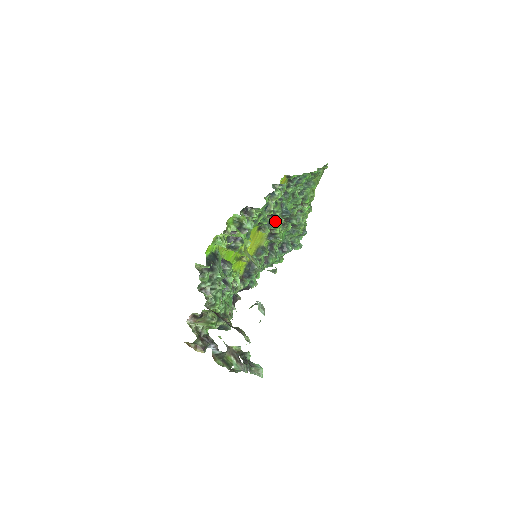
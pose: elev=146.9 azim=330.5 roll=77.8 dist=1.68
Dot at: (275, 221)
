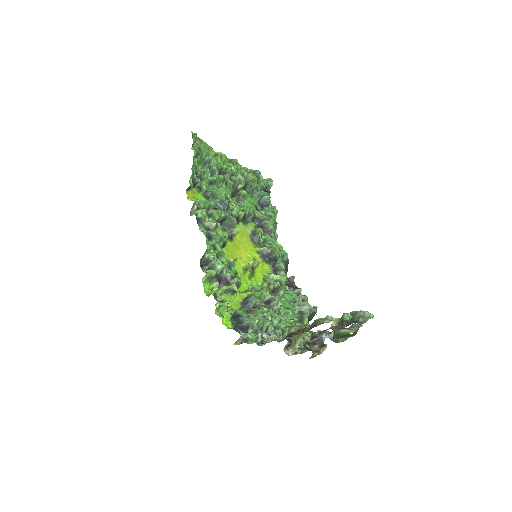
Dot at: (230, 218)
